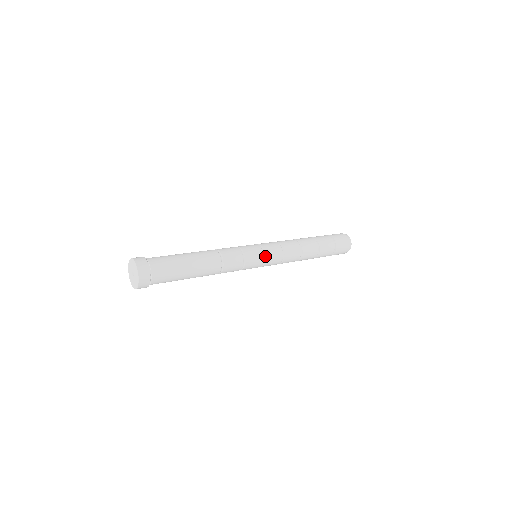
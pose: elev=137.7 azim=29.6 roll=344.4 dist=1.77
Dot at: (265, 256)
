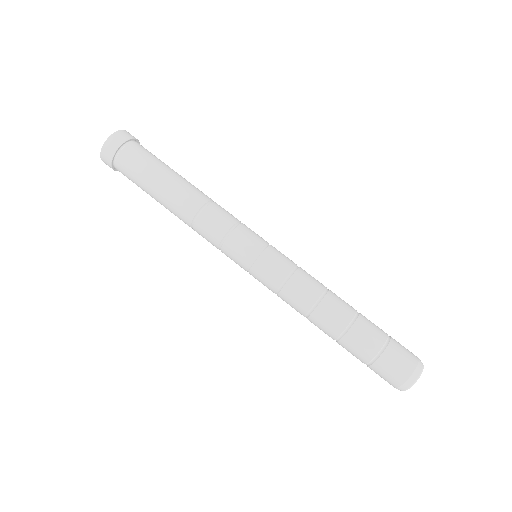
Dot at: (266, 248)
